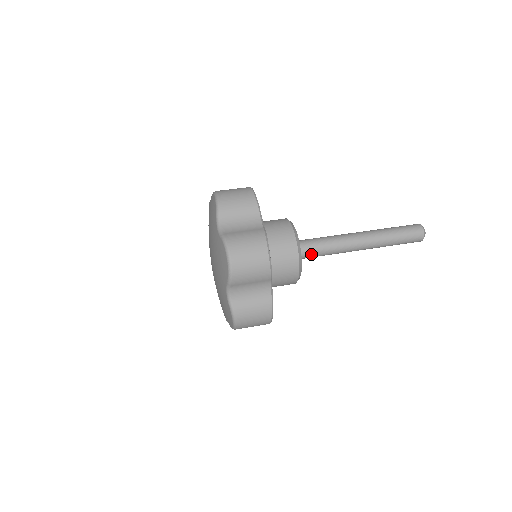
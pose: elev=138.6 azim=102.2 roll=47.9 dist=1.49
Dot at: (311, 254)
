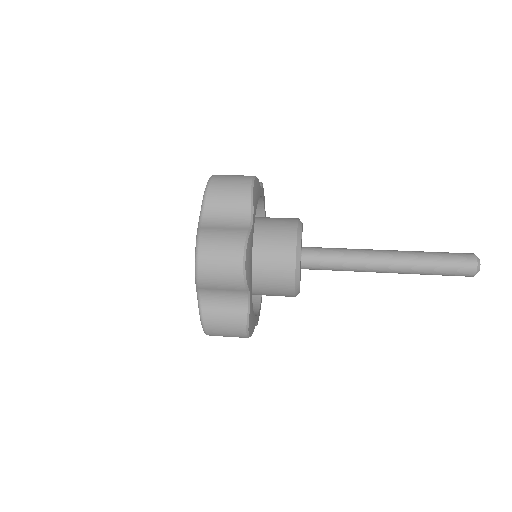
Dot at: (320, 256)
